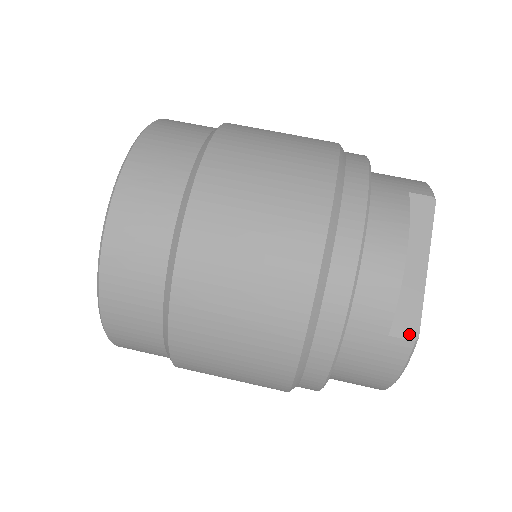
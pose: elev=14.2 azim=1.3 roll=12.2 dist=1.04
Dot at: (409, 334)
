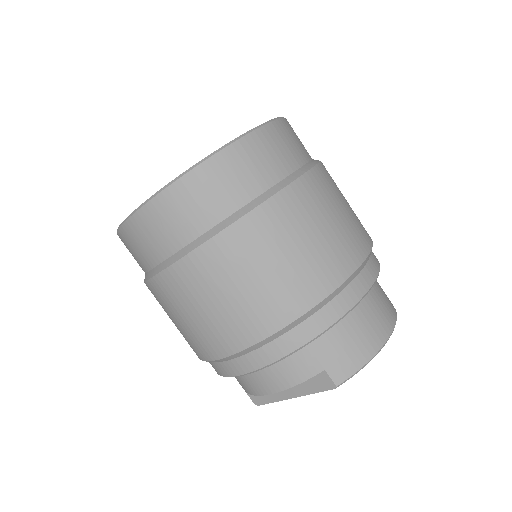
Dot at: (255, 401)
